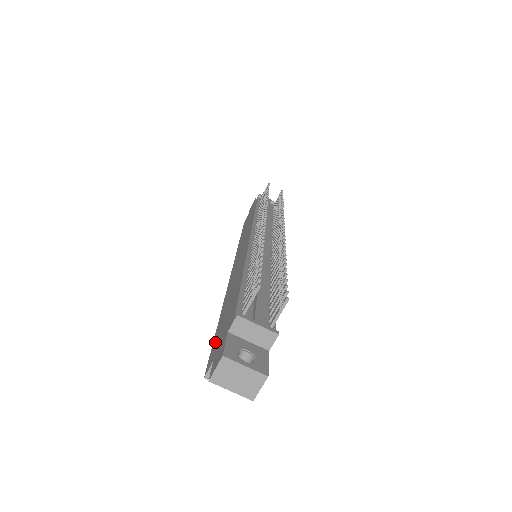
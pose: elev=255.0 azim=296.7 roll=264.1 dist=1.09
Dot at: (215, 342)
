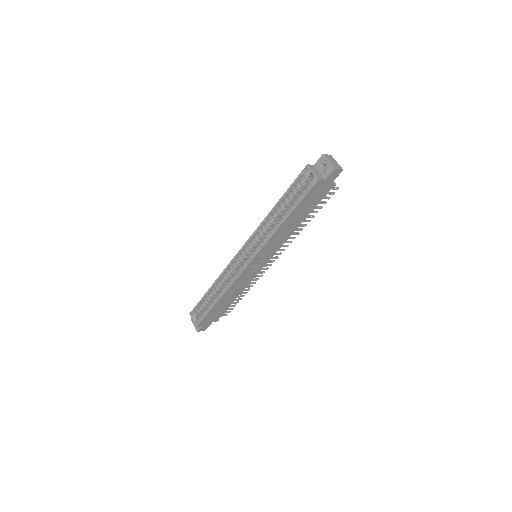
Dot at: (297, 181)
